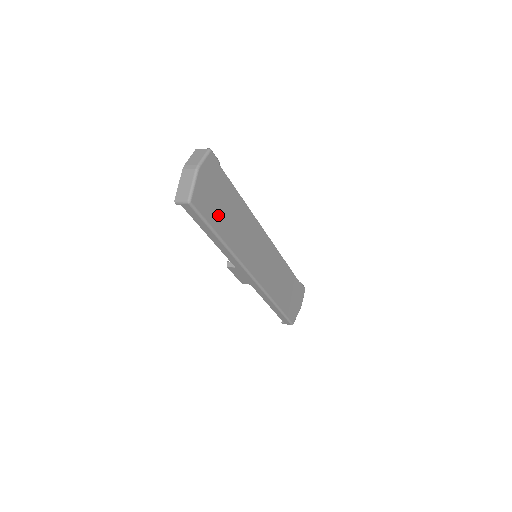
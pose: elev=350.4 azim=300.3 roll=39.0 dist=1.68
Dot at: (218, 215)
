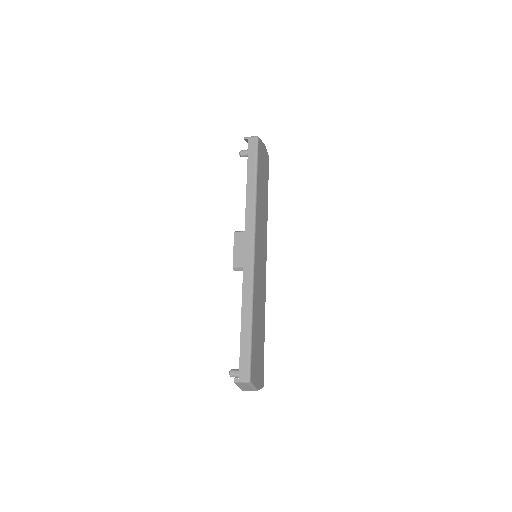
Dot at: (260, 175)
